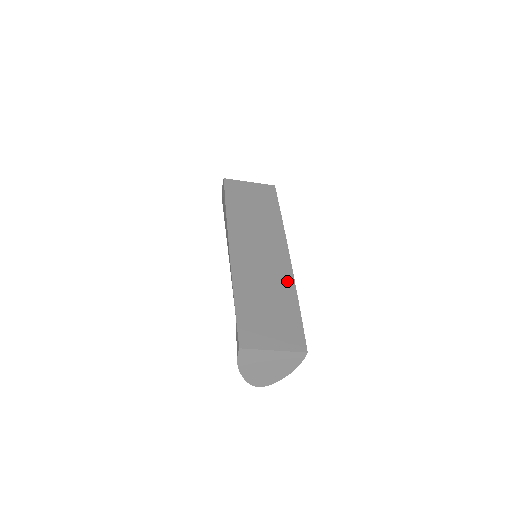
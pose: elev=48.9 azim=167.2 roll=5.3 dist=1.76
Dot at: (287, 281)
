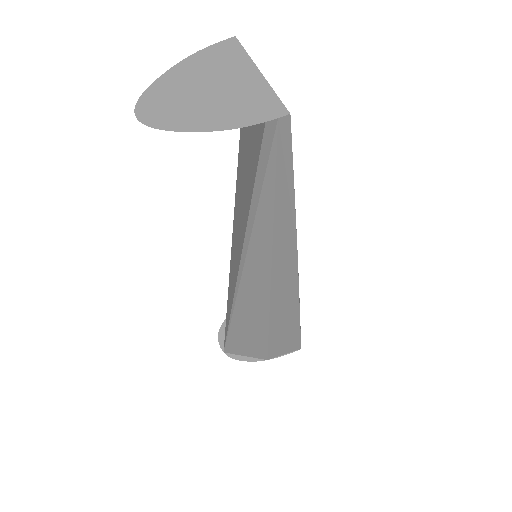
Dot at: occluded
